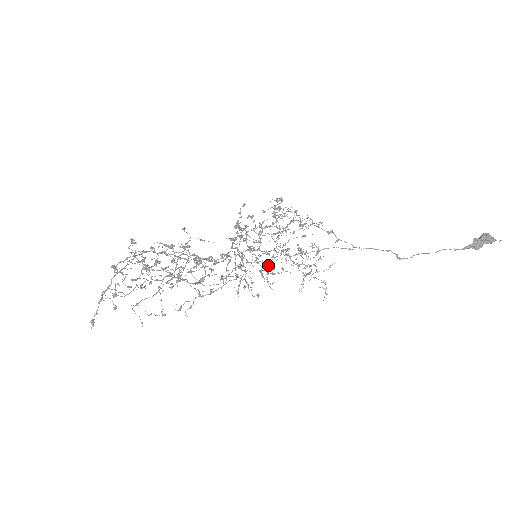
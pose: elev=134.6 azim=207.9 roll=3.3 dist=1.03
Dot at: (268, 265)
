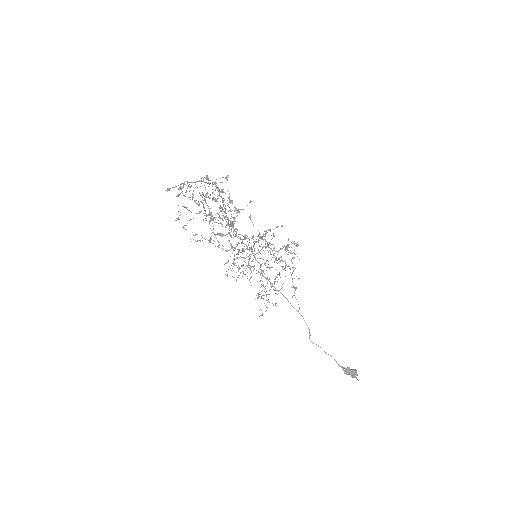
Dot at: occluded
